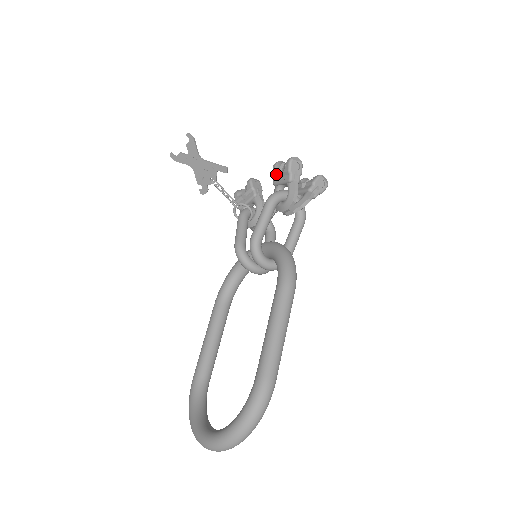
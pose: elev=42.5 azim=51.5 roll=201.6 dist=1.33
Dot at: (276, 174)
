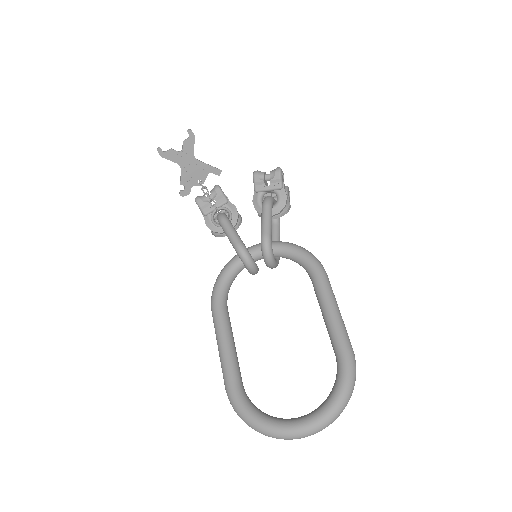
Dot at: (261, 181)
